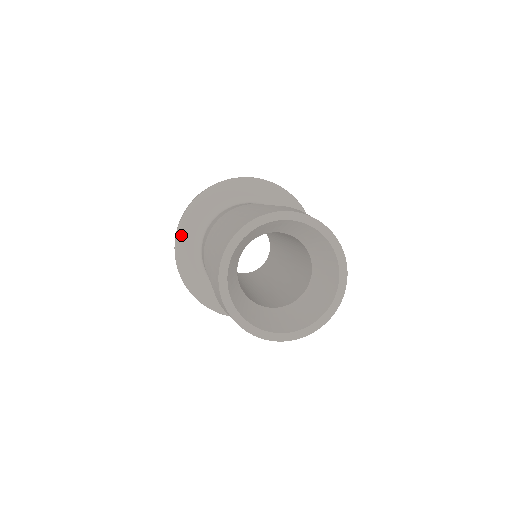
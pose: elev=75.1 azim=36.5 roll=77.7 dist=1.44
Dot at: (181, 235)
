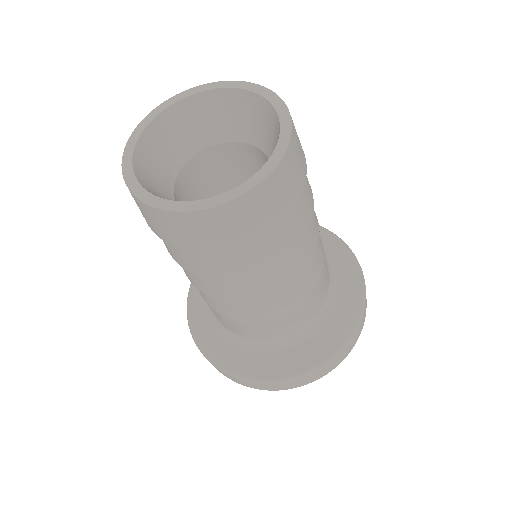
Dot at: occluded
